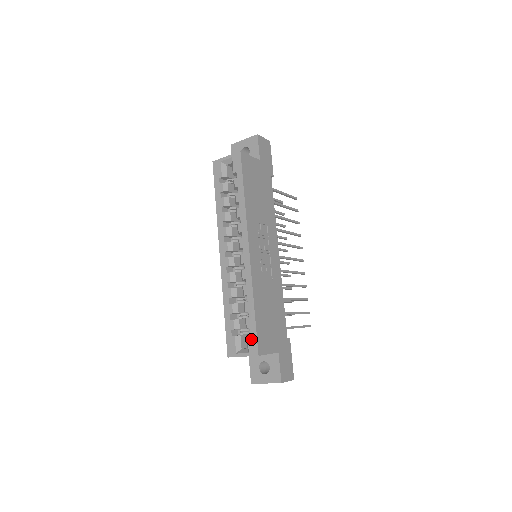
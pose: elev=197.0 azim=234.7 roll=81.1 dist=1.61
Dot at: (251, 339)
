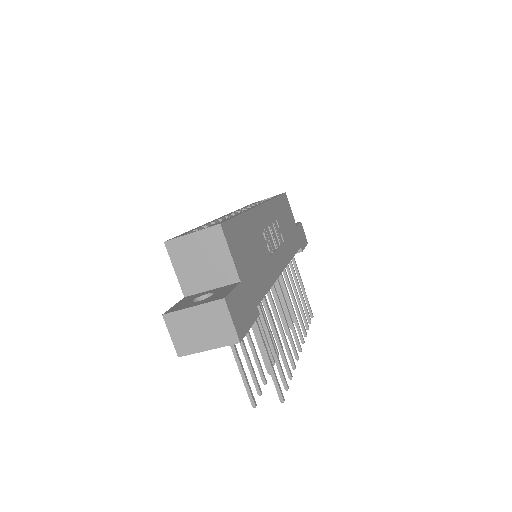
Dot at: (219, 222)
